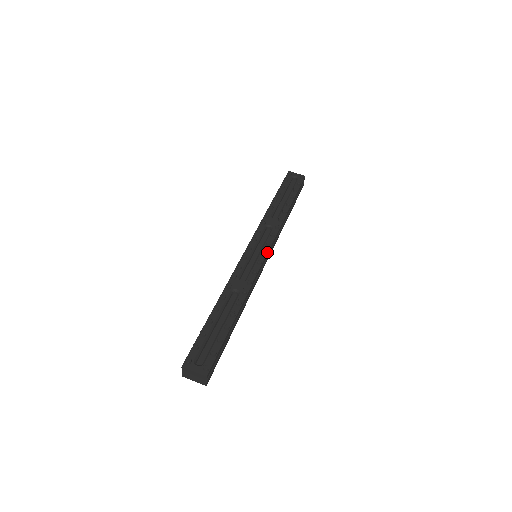
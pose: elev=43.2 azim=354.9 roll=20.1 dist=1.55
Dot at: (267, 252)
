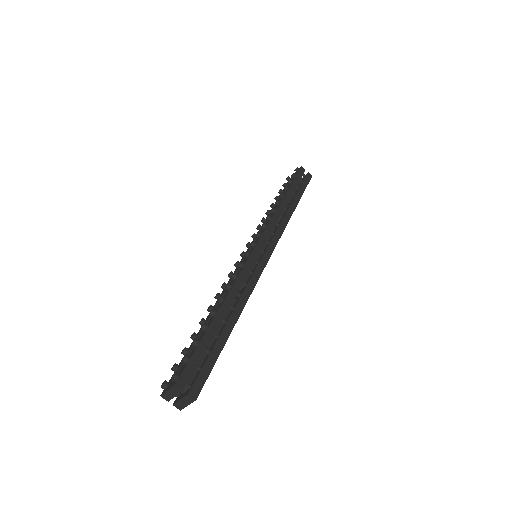
Dot at: (257, 242)
